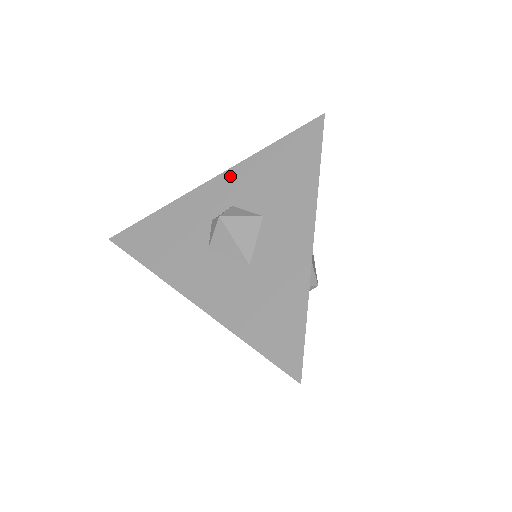
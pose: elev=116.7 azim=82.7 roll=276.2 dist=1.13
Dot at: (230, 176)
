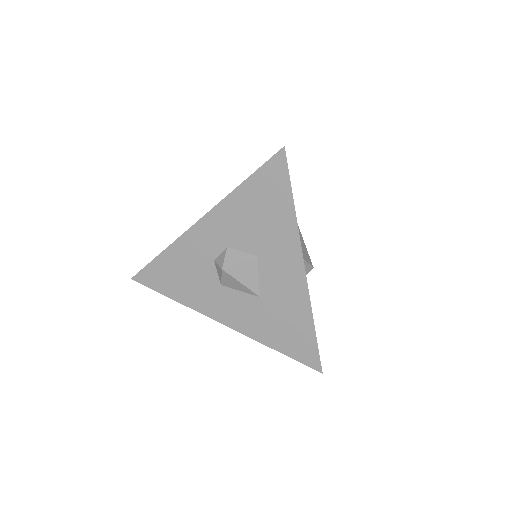
Dot at: (214, 218)
